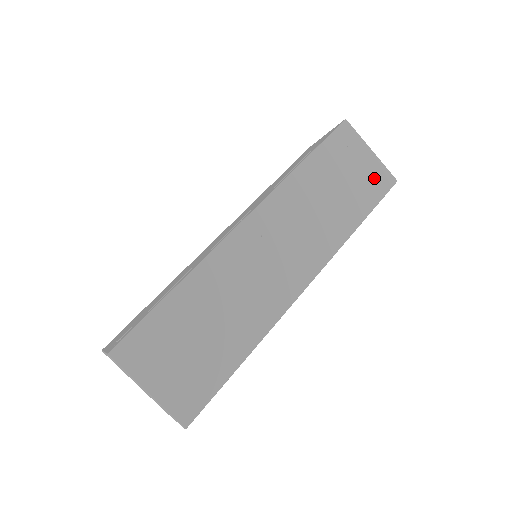
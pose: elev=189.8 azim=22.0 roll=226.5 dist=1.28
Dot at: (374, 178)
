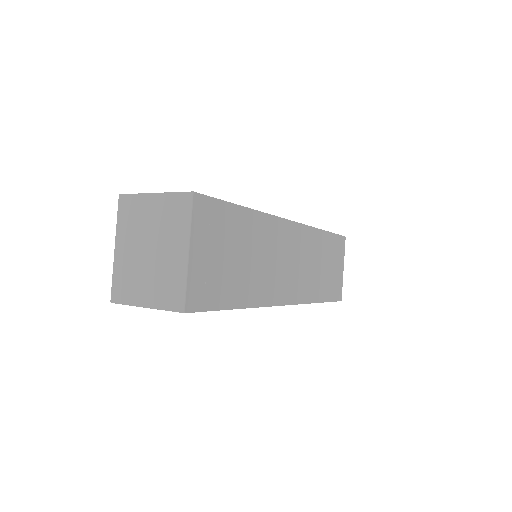
Dot at: occluded
